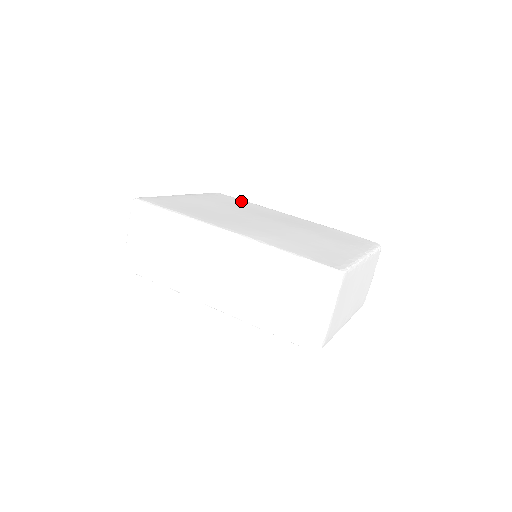
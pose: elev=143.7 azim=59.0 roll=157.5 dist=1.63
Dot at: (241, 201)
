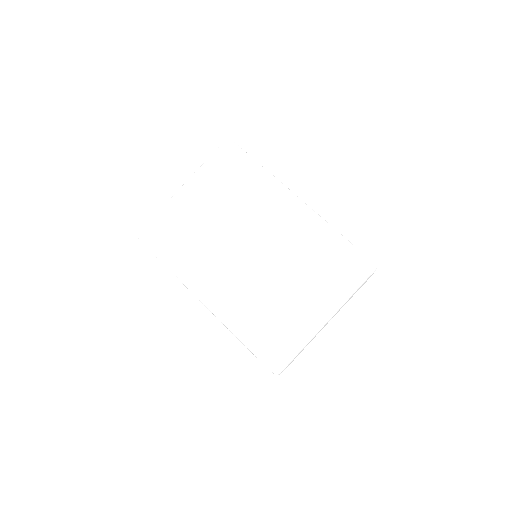
Dot at: (248, 169)
